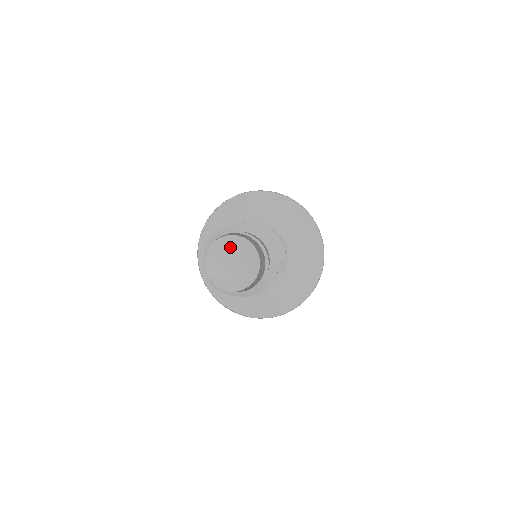
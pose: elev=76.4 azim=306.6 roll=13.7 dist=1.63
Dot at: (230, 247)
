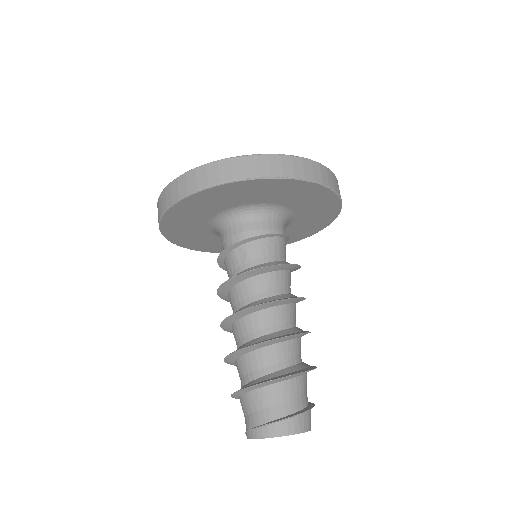
Dot at: occluded
